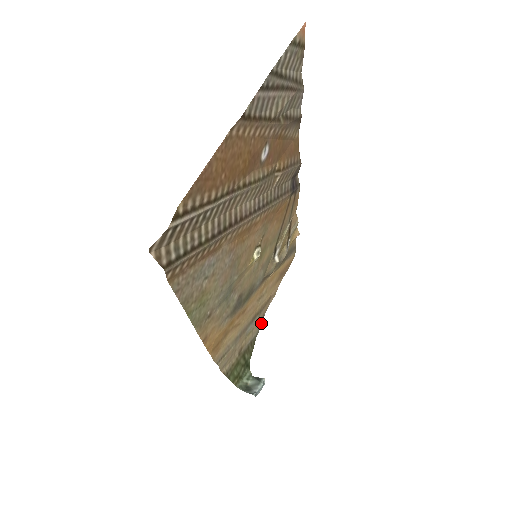
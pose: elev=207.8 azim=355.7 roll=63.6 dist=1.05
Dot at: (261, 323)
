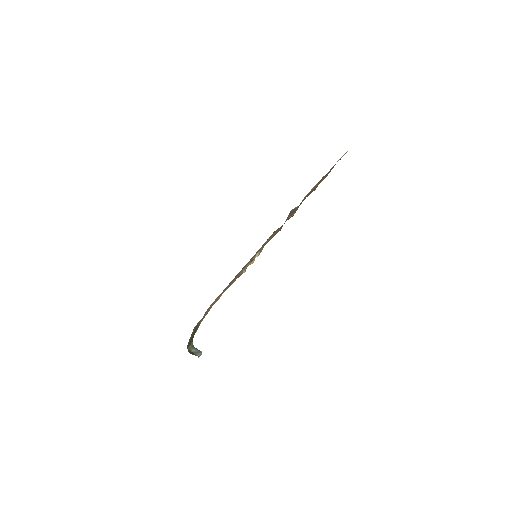
Dot at: occluded
